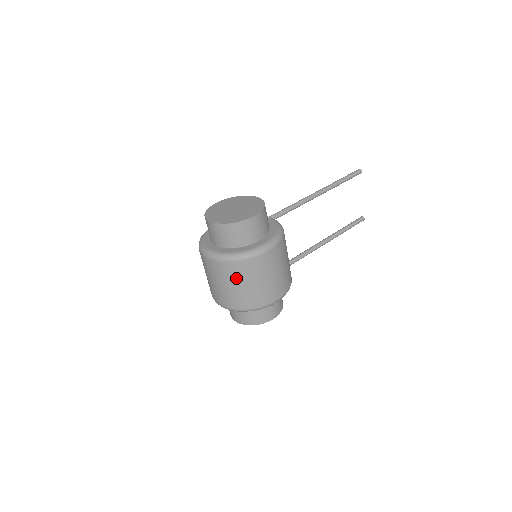
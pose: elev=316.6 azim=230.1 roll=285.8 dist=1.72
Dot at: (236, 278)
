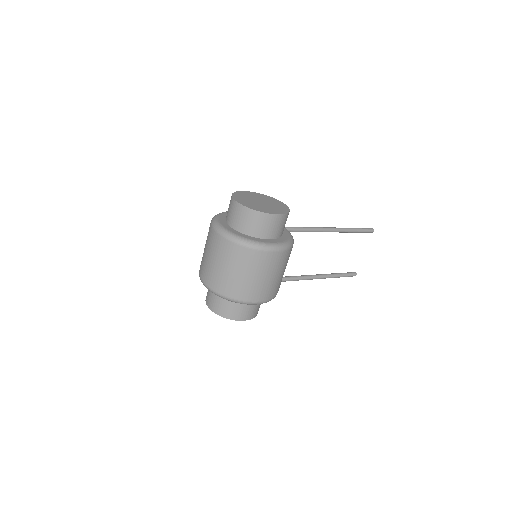
Dot at: (235, 262)
